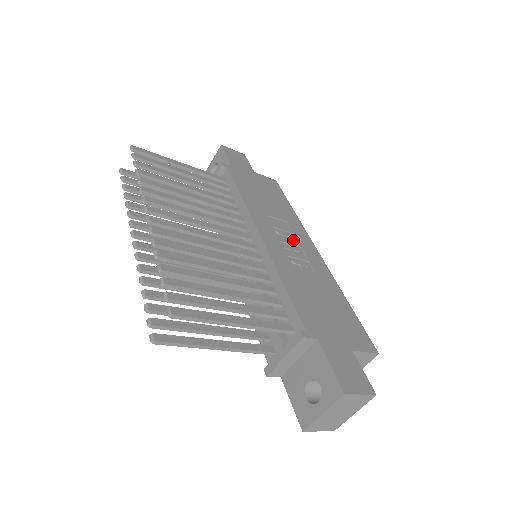
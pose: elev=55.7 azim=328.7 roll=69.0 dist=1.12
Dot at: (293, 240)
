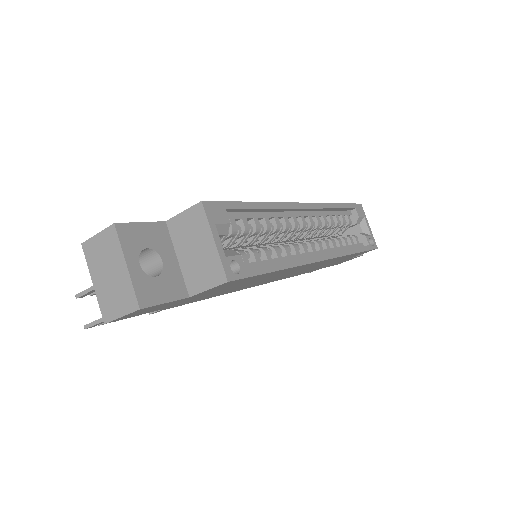
Dot at: occluded
